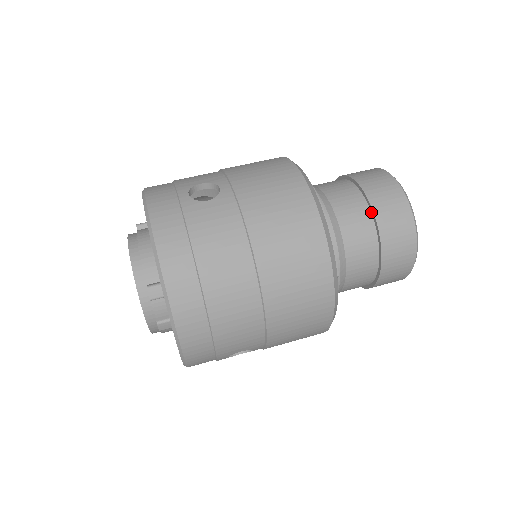
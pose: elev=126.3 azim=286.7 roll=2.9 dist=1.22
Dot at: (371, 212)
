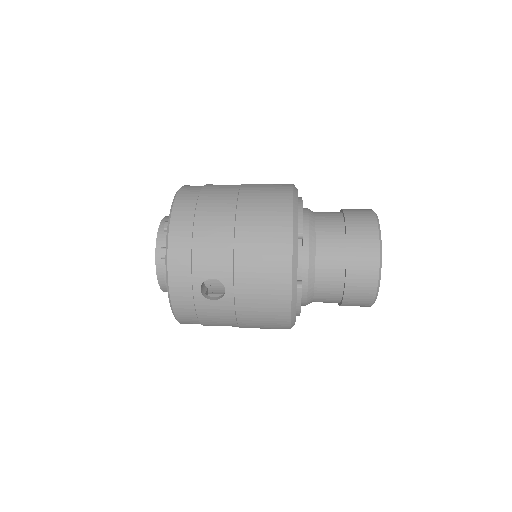
Dot at: (343, 215)
